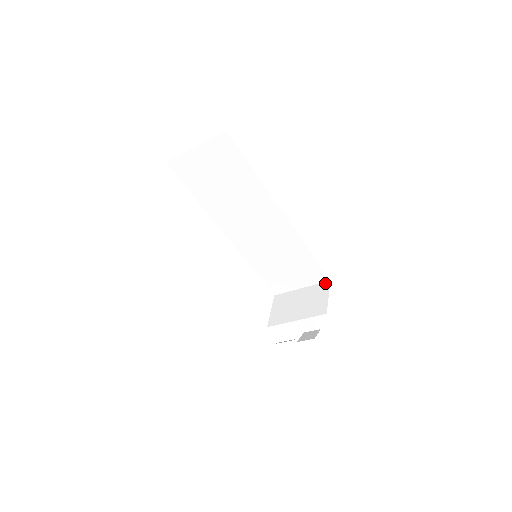
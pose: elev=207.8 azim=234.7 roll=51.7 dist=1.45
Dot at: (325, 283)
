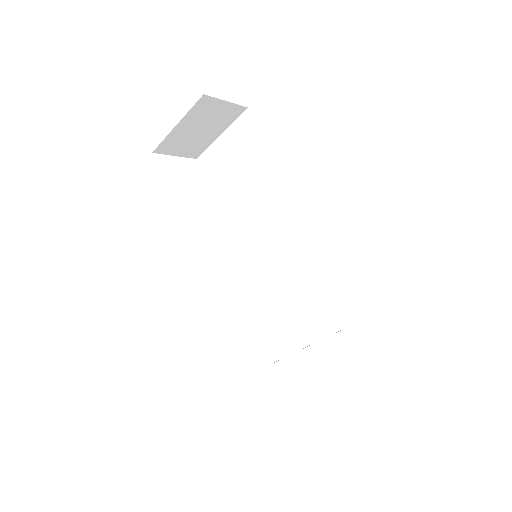
Dot at: (349, 325)
